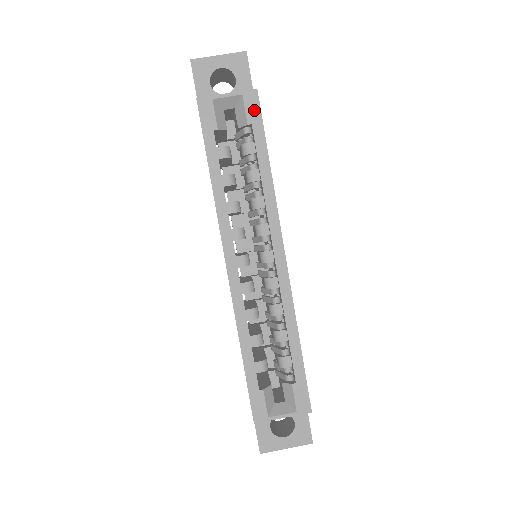
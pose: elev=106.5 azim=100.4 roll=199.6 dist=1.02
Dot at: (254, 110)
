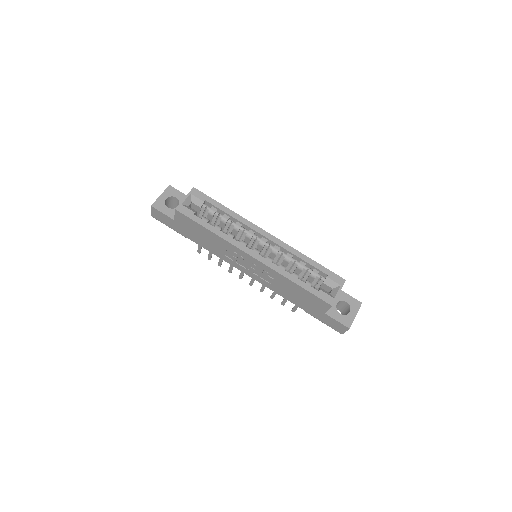
Dot at: (201, 195)
